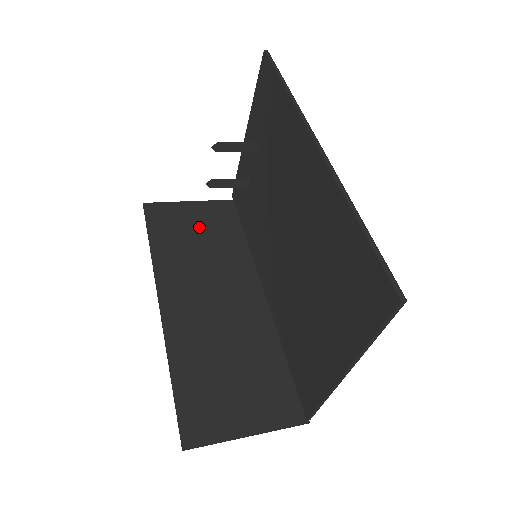
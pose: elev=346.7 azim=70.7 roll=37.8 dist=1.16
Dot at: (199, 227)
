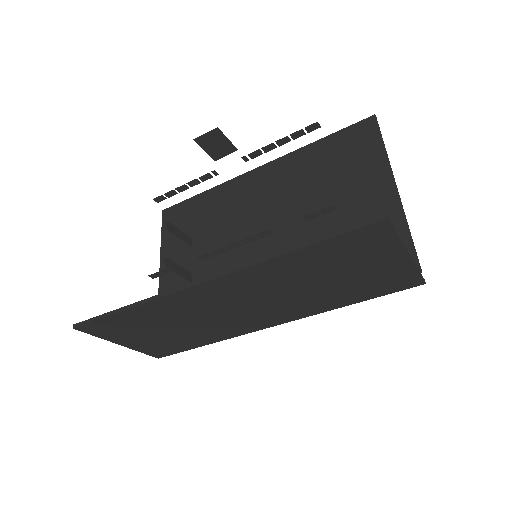
Dot at: occluded
